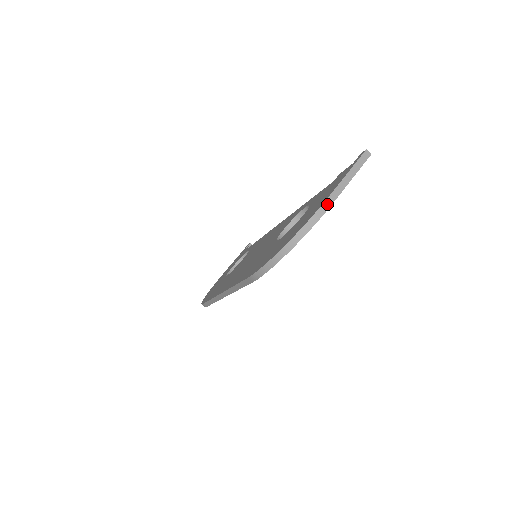
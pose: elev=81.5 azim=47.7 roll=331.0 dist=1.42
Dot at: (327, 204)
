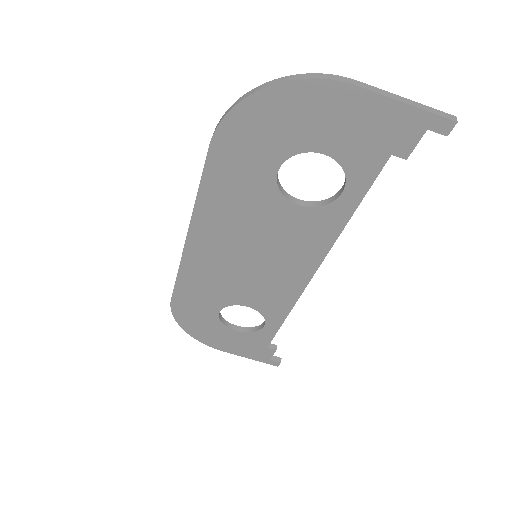
Dot at: (348, 80)
